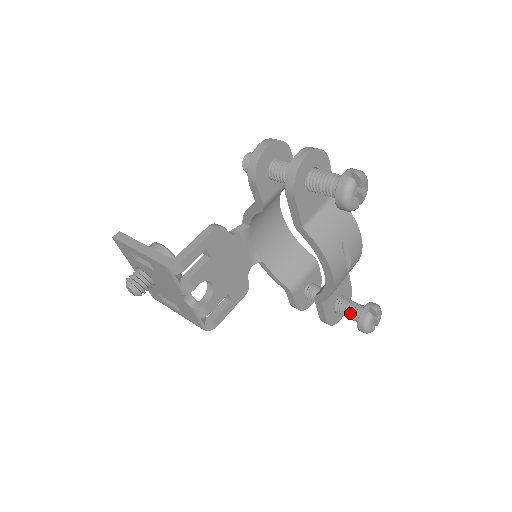
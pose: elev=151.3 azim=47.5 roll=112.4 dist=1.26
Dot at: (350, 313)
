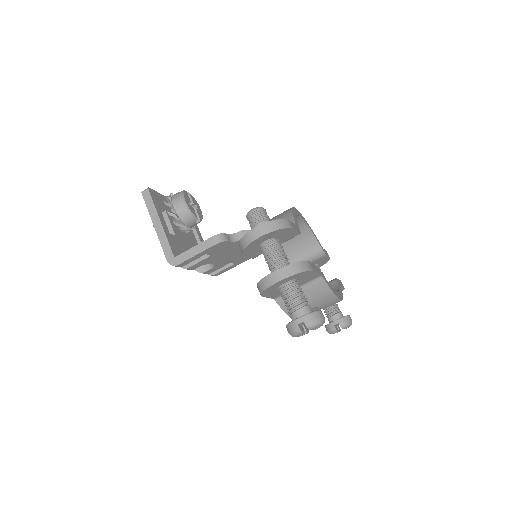
Dot at: (326, 313)
